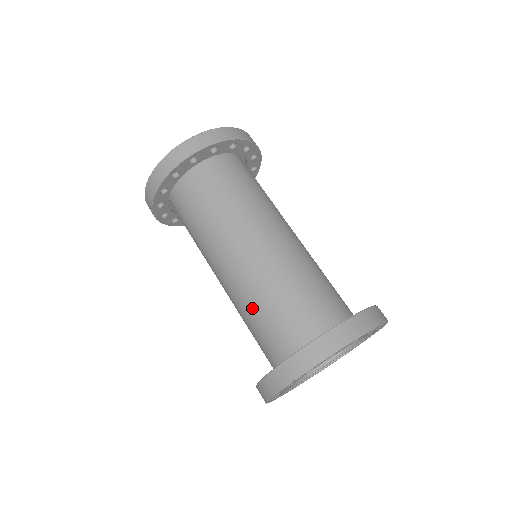
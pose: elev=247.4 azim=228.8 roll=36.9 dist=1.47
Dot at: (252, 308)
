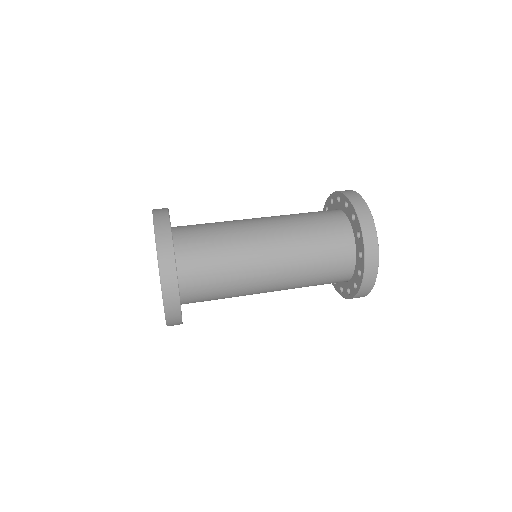
Dot at: occluded
